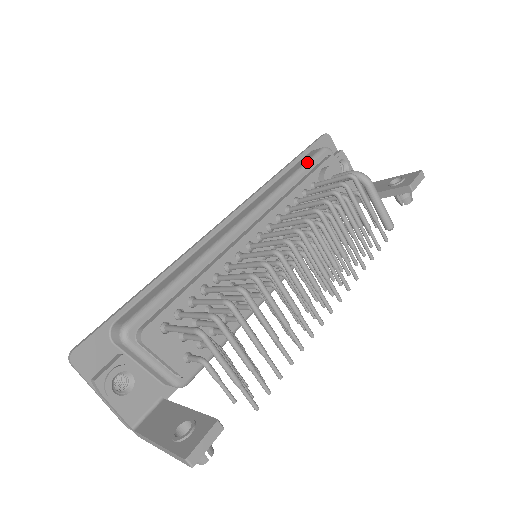
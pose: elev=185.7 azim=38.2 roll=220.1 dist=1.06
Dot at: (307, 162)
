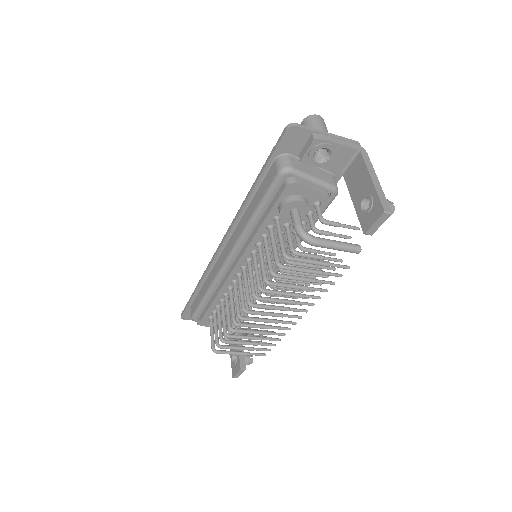
Dot at: (264, 197)
